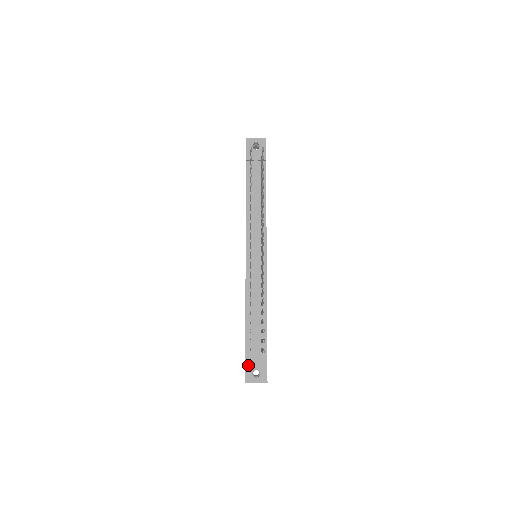
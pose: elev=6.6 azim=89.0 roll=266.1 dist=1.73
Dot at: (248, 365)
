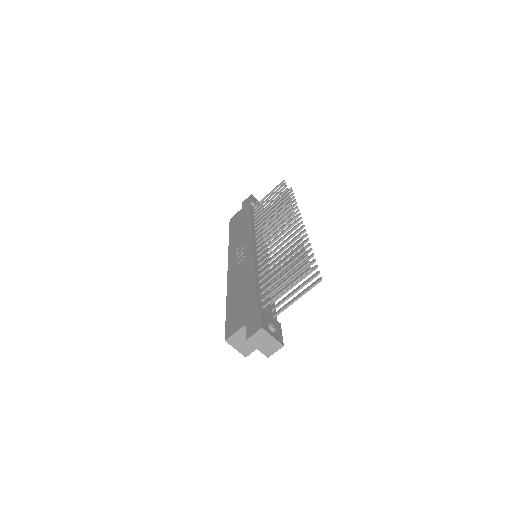
Dot at: (264, 315)
